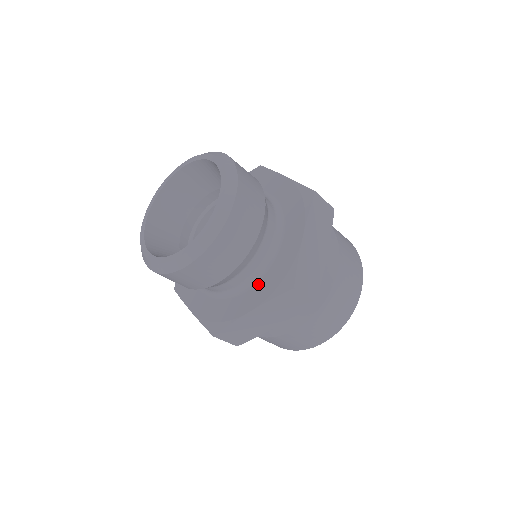
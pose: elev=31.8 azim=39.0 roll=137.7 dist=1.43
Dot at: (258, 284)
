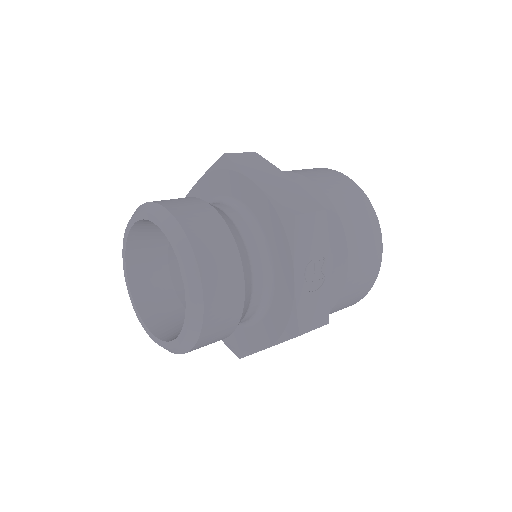
Dot at: occluded
